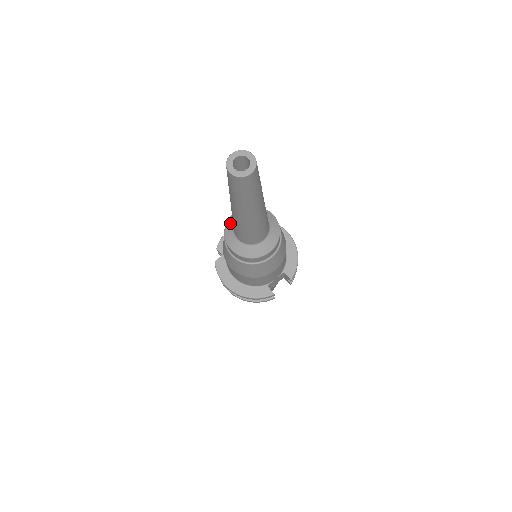
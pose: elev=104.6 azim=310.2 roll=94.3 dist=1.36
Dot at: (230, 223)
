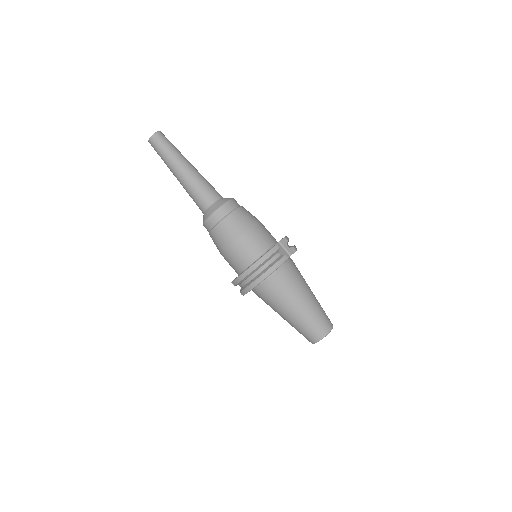
Dot at: occluded
